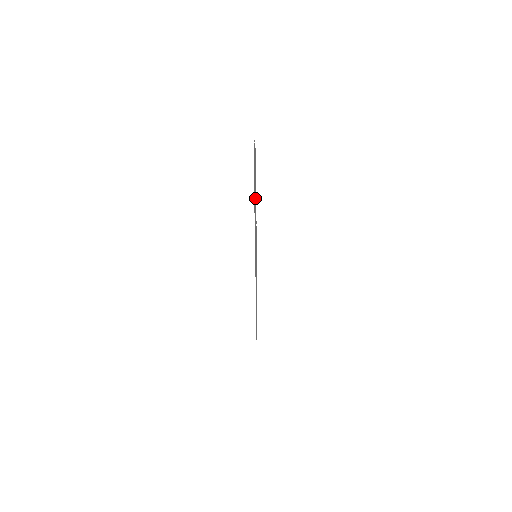
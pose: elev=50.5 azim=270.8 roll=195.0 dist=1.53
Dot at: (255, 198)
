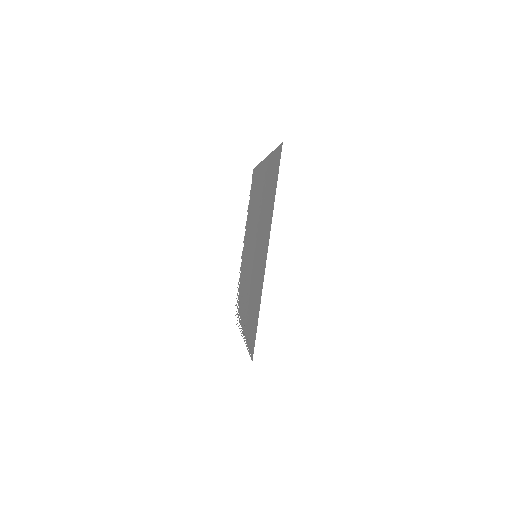
Dot at: (257, 210)
